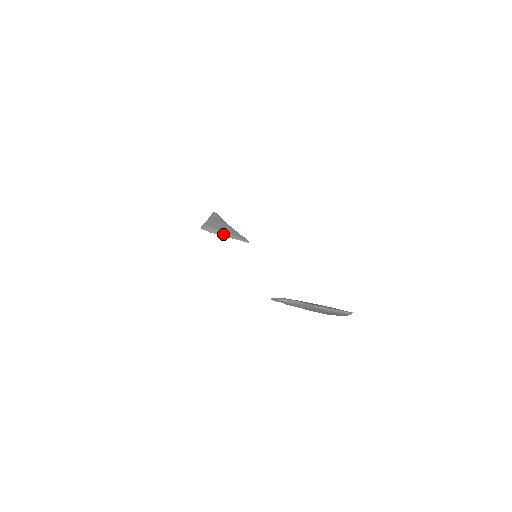
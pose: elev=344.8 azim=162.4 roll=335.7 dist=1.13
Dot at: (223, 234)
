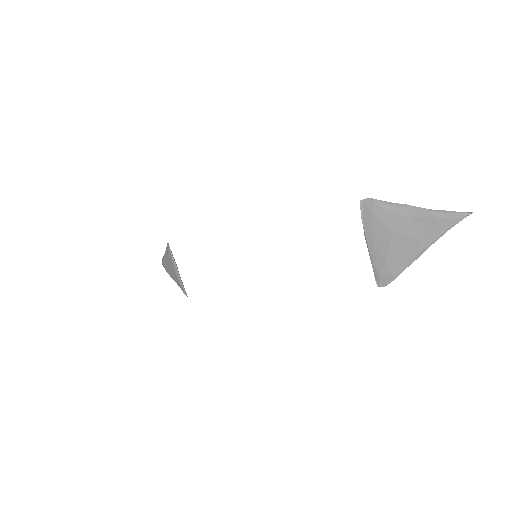
Dot at: (177, 267)
